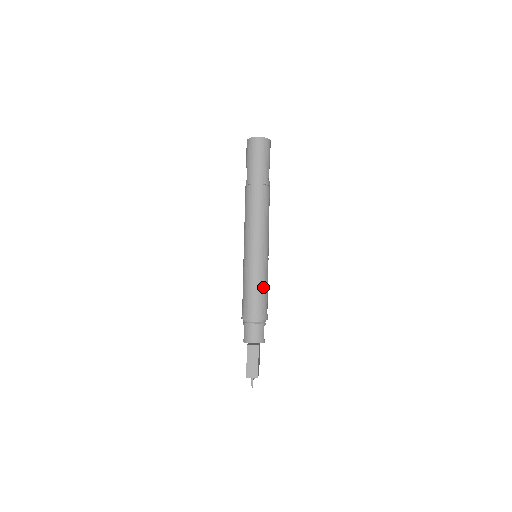
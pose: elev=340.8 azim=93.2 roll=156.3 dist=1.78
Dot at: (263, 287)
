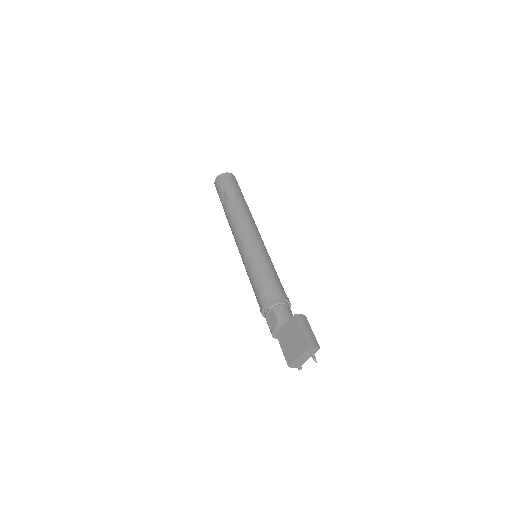
Dot at: occluded
